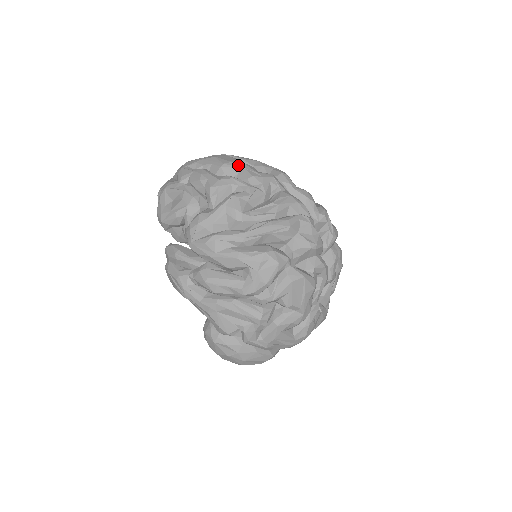
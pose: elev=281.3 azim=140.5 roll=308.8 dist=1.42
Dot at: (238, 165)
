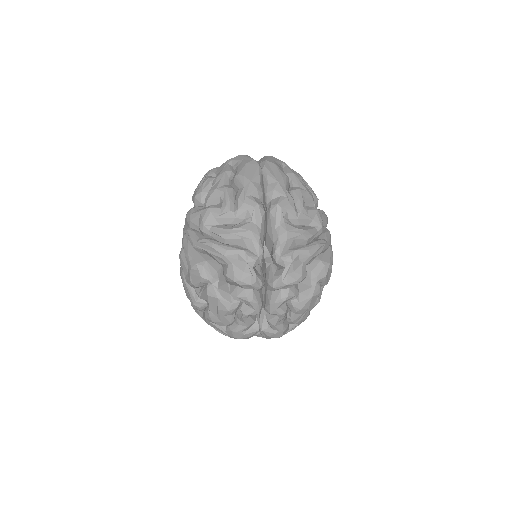
Dot at: (243, 181)
